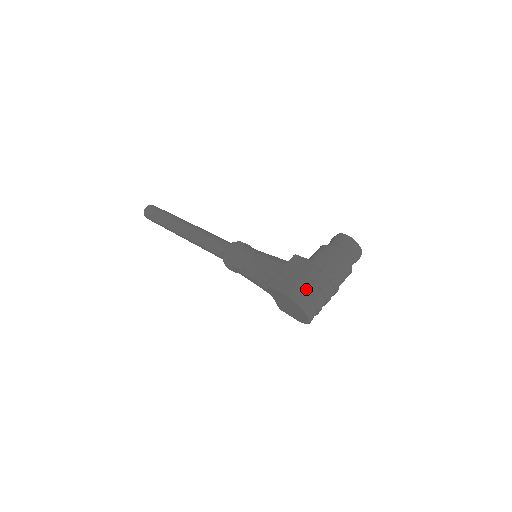
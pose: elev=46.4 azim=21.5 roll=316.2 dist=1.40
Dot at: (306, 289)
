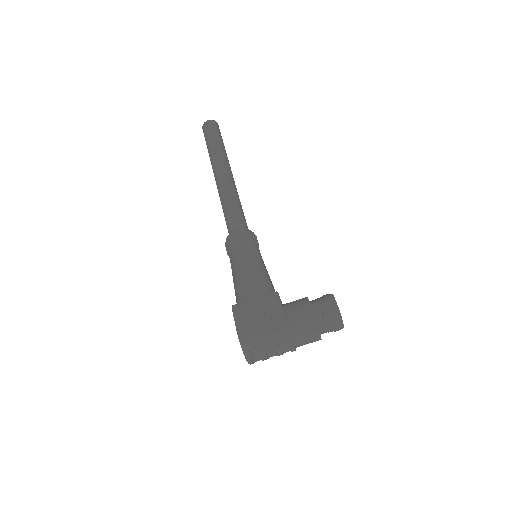
Dot at: (258, 339)
